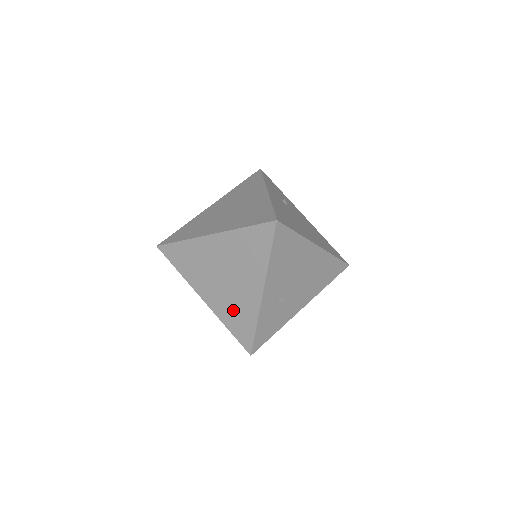
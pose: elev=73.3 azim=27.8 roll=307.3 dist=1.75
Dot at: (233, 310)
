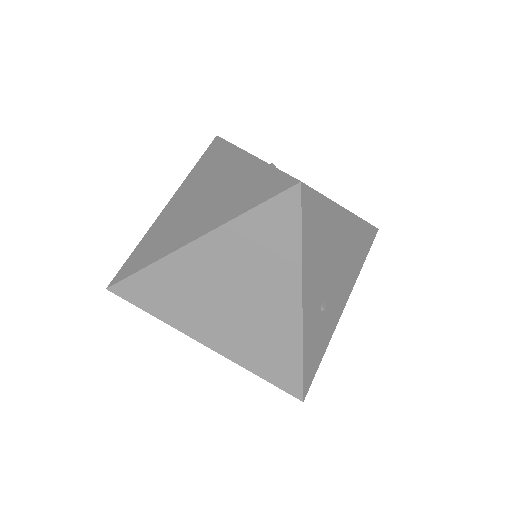
Dot at: (258, 345)
